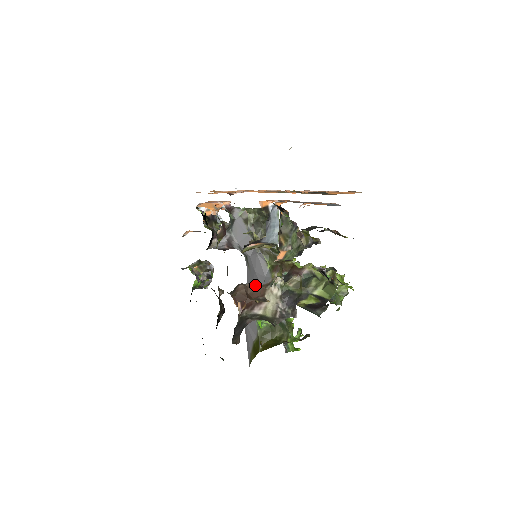
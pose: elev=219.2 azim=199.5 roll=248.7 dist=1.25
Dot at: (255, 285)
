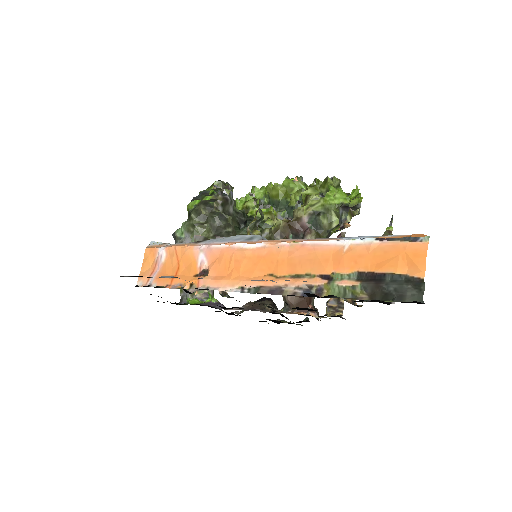
Dot at: occluded
